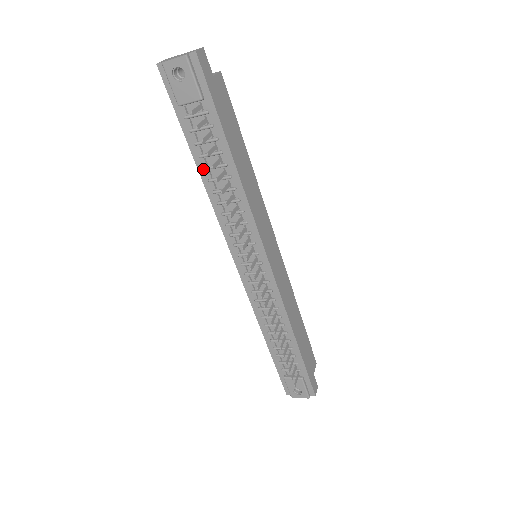
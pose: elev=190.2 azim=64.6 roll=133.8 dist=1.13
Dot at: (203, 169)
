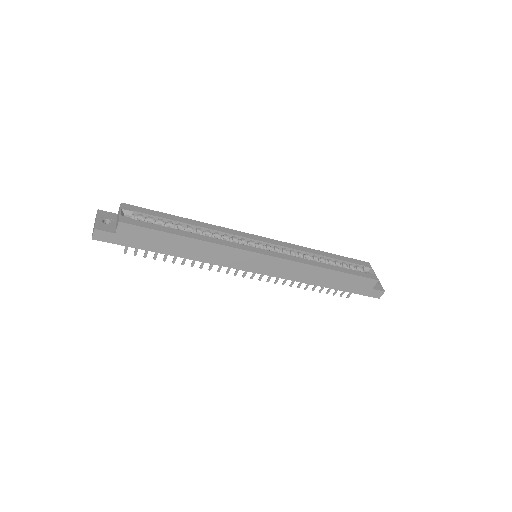
Dot at: occluded
